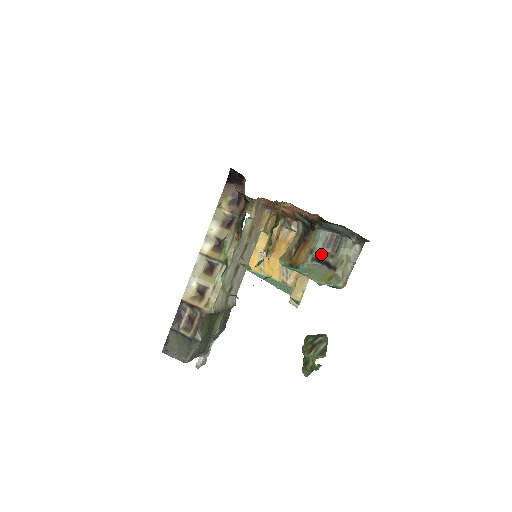
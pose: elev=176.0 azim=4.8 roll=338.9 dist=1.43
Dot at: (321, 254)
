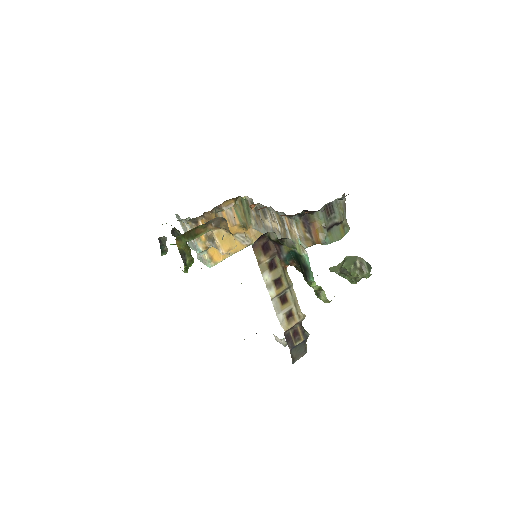
Dot at: (329, 223)
